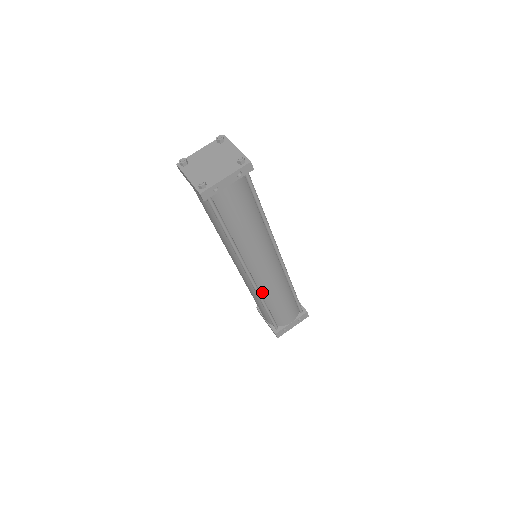
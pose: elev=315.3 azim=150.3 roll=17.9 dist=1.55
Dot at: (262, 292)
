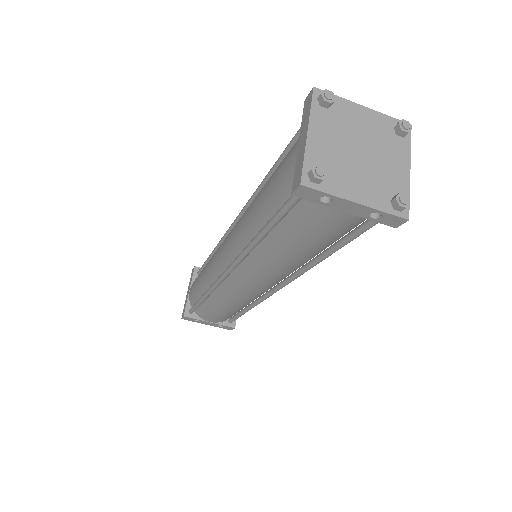
Dot at: (218, 289)
